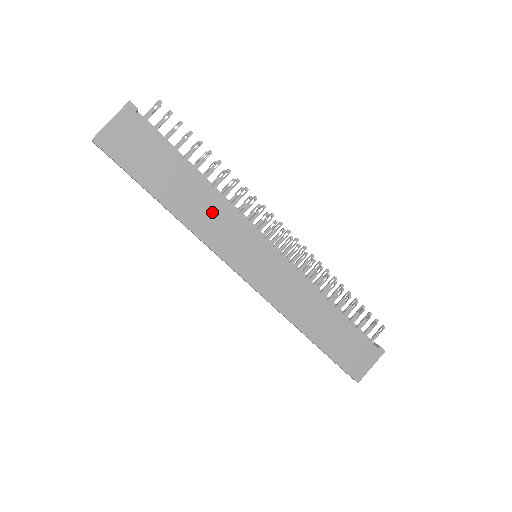
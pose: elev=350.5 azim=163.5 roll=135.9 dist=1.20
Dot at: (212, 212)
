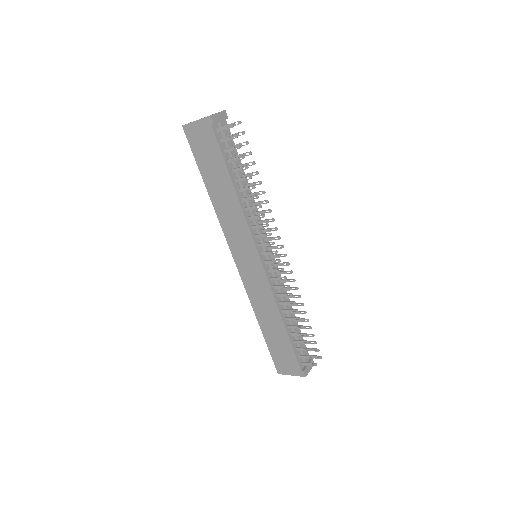
Dot at: (233, 214)
